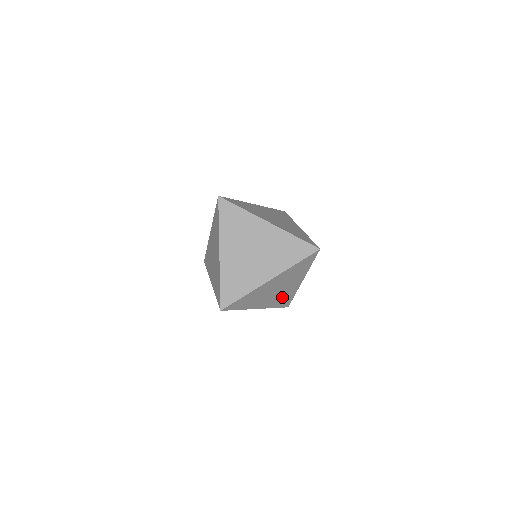
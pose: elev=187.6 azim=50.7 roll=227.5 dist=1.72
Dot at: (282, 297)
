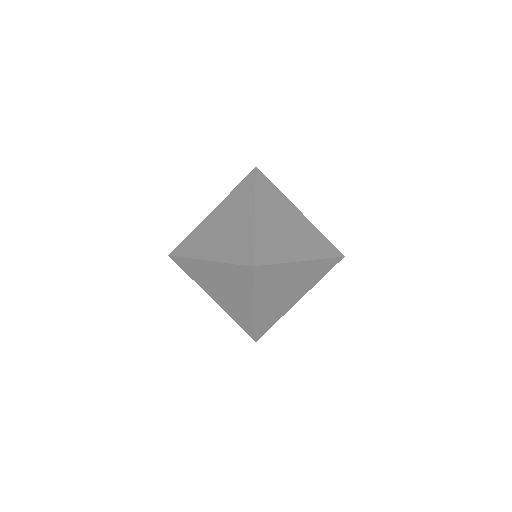
Dot at: occluded
